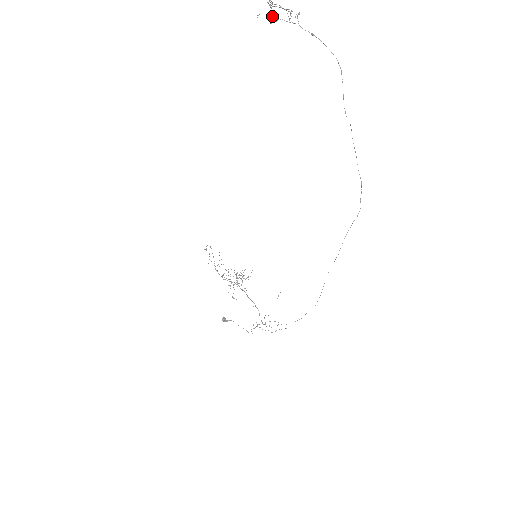
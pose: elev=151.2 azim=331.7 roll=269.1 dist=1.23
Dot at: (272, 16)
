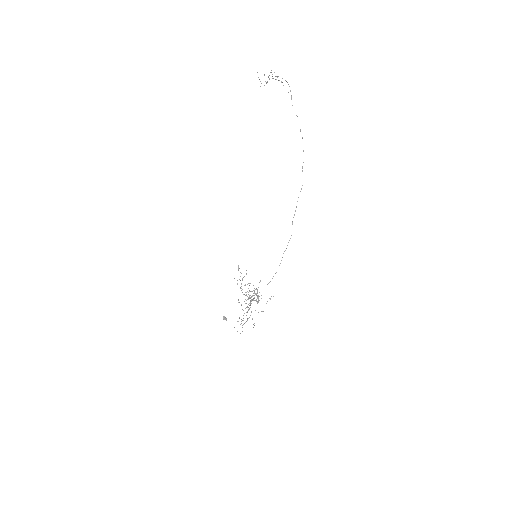
Dot at: (265, 81)
